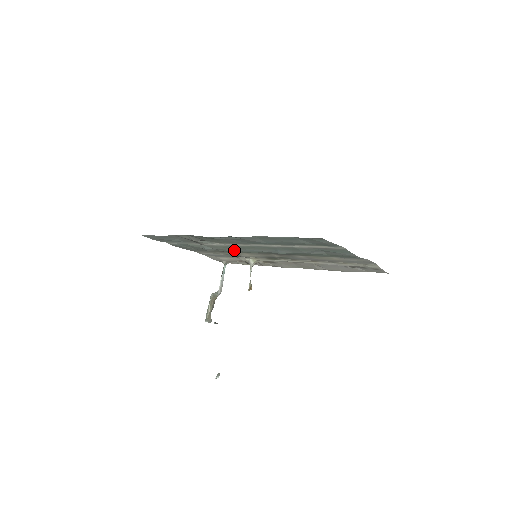
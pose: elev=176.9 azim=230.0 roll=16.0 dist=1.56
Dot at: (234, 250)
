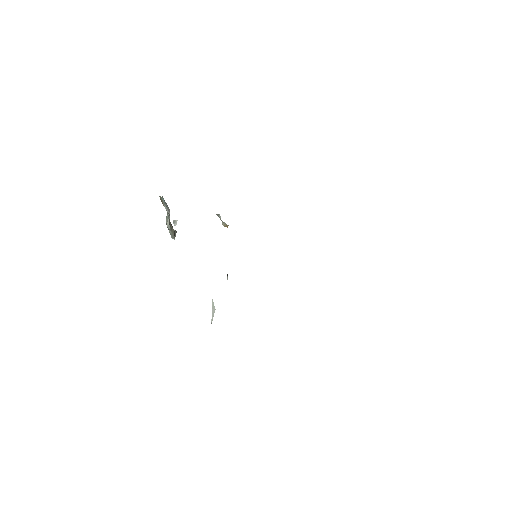
Dot at: occluded
